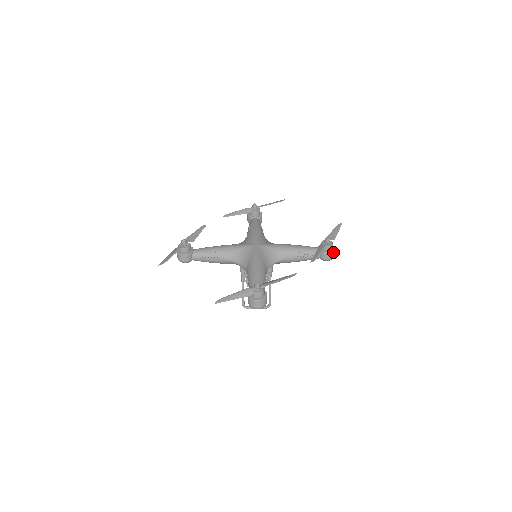
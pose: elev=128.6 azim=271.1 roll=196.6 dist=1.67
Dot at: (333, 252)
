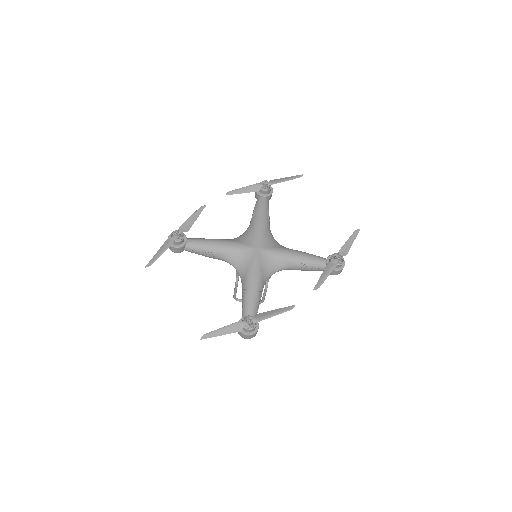
Dot at: (341, 269)
